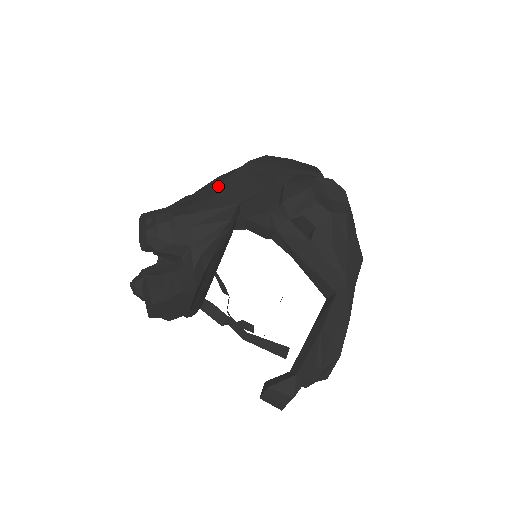
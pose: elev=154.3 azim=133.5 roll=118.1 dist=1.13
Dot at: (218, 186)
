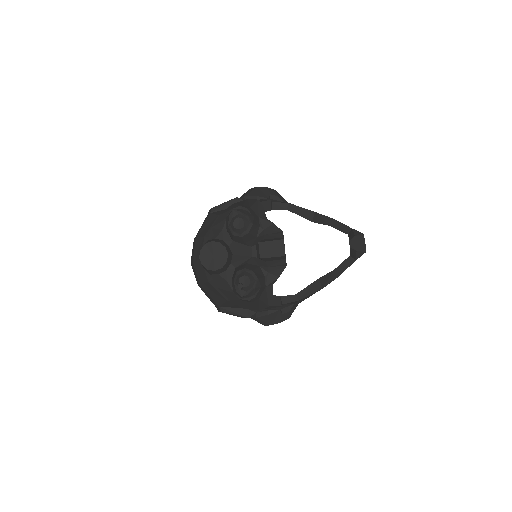
Dot at: (219, 215)
